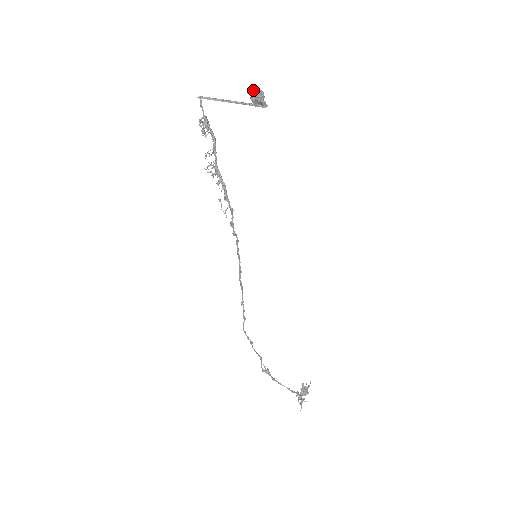
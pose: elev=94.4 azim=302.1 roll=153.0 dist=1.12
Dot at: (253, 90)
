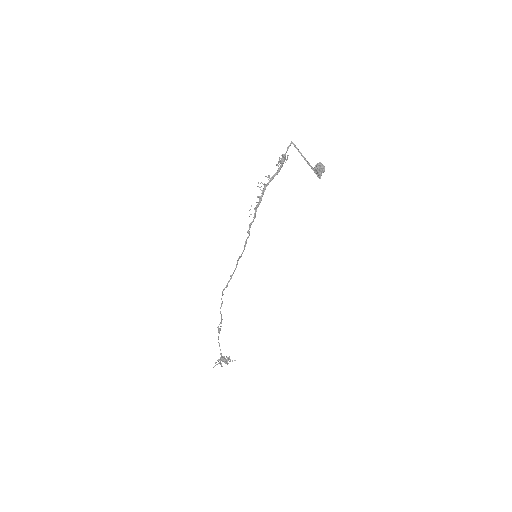
Dot at: (318, 163)
